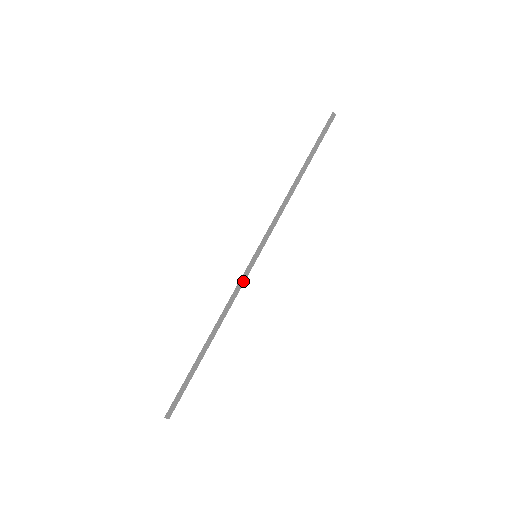
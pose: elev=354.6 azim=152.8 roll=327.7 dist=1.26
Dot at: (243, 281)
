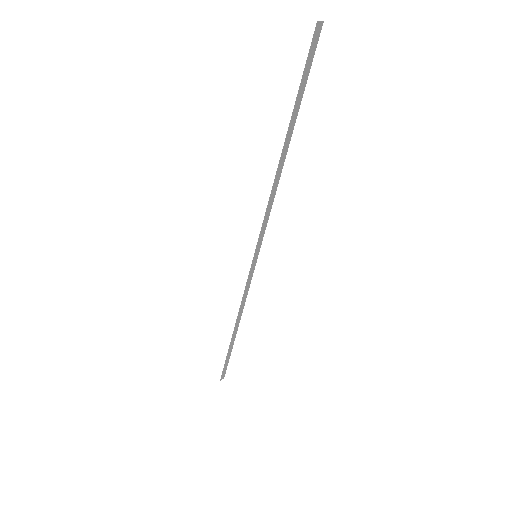
Dot at: (250, 280)
